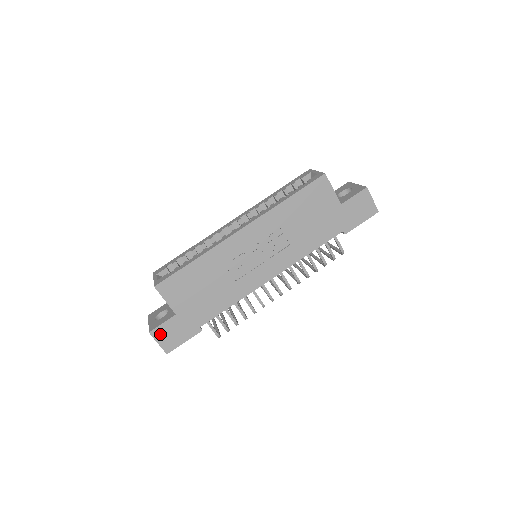
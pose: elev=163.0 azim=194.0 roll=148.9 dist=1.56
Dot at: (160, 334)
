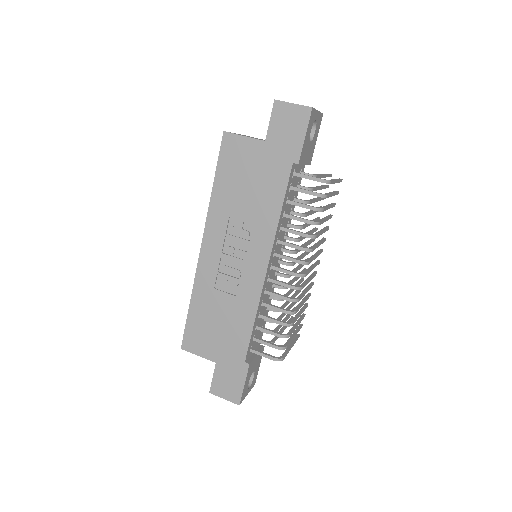
Dot at: (219, 389)
